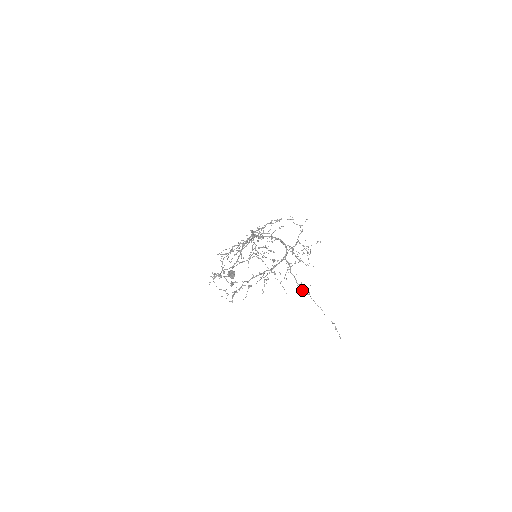
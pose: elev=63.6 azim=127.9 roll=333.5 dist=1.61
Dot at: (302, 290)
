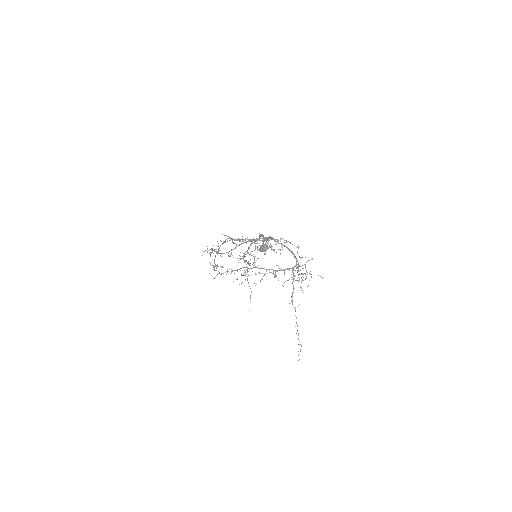
Dot at: (292, 302)
